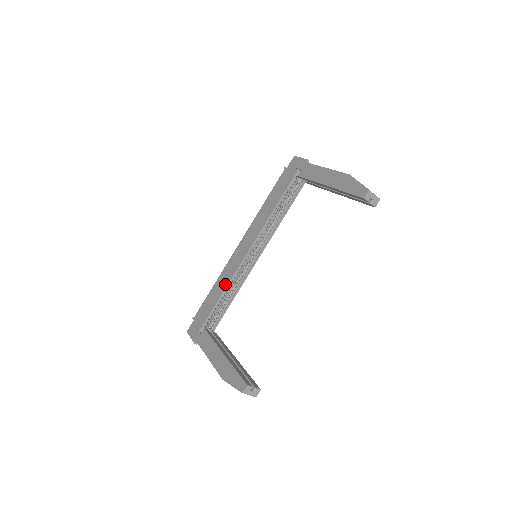
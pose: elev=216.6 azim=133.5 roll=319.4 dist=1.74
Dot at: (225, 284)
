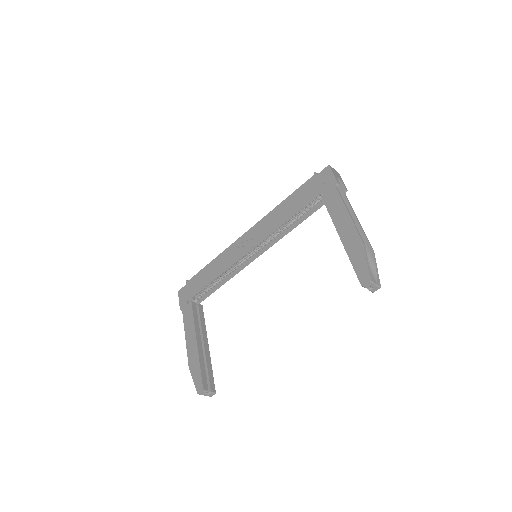
Dot at: (220, 269)
